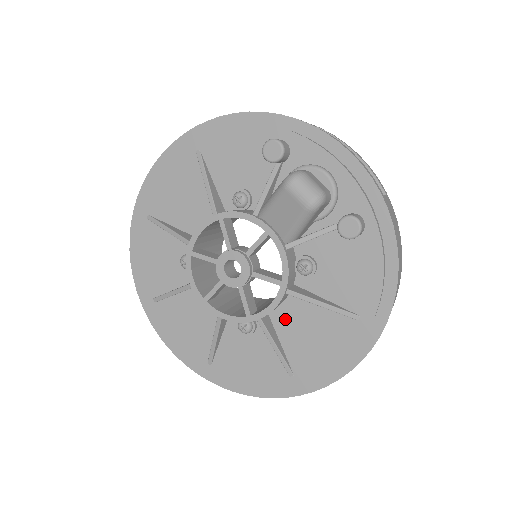
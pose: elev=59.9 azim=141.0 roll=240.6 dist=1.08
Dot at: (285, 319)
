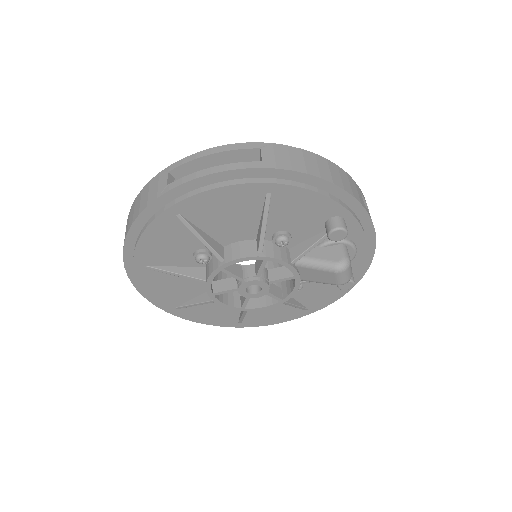
Dot at: occluded
